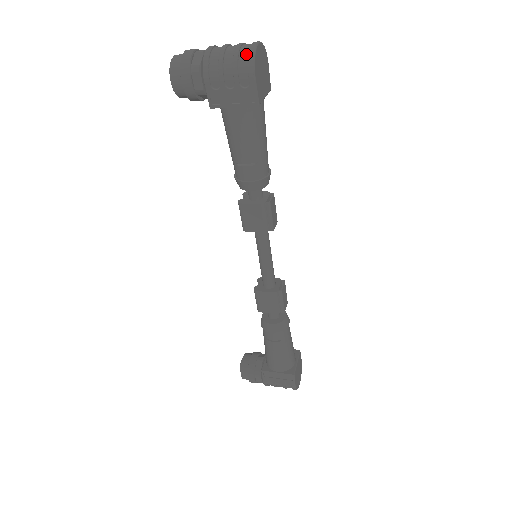
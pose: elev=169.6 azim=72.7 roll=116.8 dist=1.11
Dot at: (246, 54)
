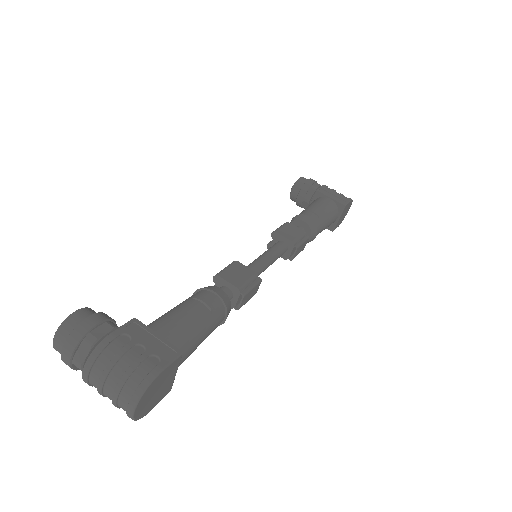
Dot at: occluded
